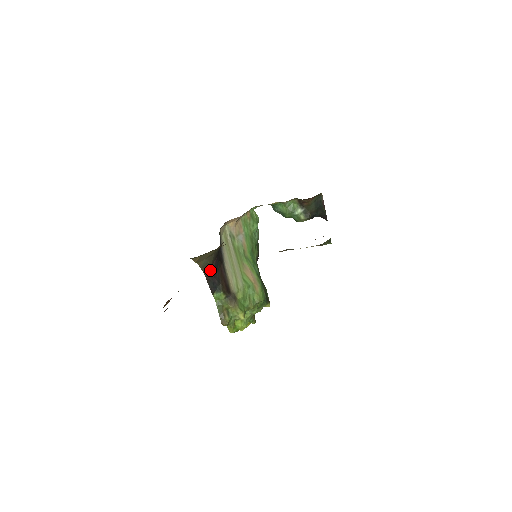
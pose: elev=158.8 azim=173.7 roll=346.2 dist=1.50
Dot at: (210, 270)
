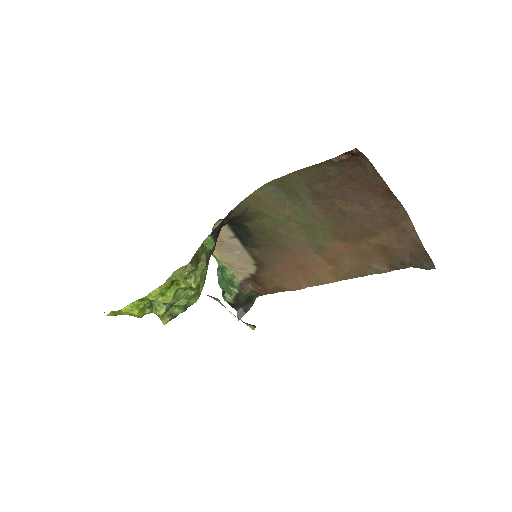
Dot at: (230, 218)
